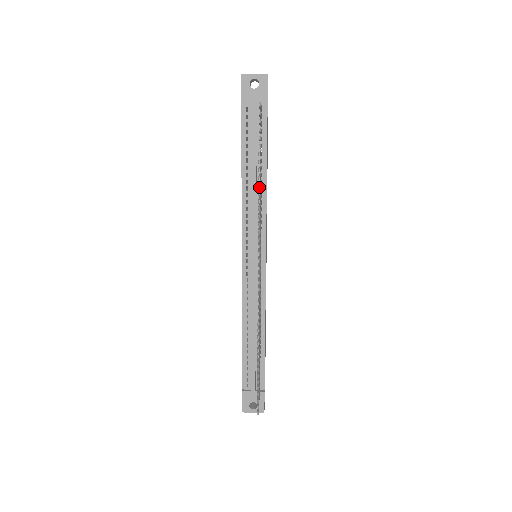
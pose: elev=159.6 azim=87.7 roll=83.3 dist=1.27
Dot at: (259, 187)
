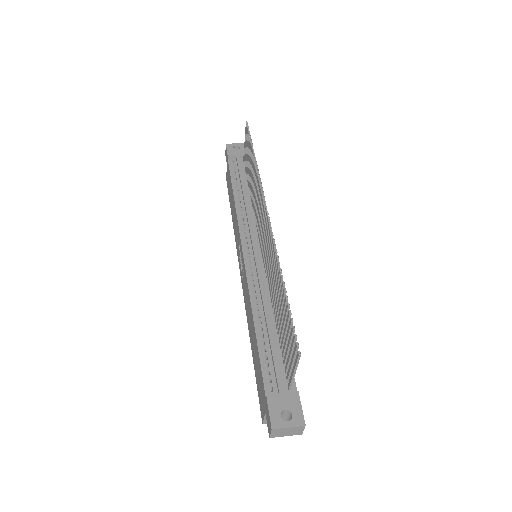
Dot at: (255, 158)
